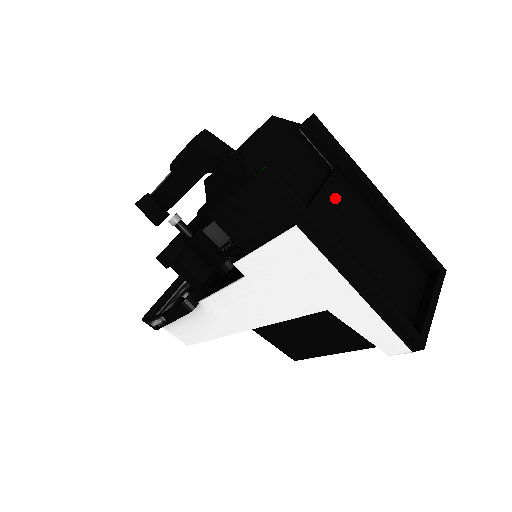
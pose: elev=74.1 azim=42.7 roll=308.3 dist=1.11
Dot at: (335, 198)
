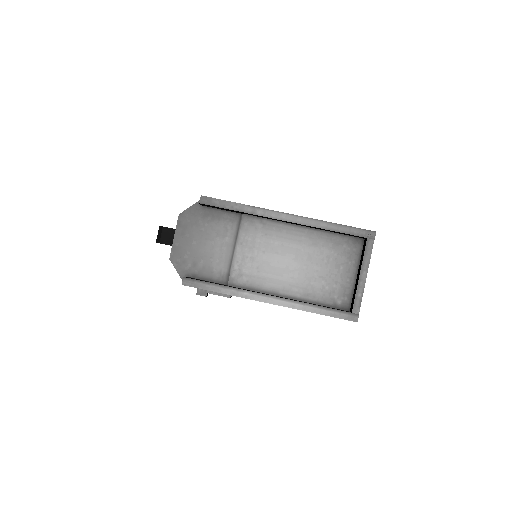
Dot at: (250, 245)
